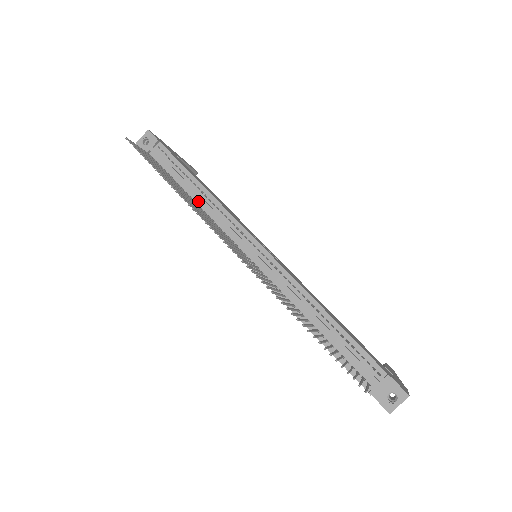
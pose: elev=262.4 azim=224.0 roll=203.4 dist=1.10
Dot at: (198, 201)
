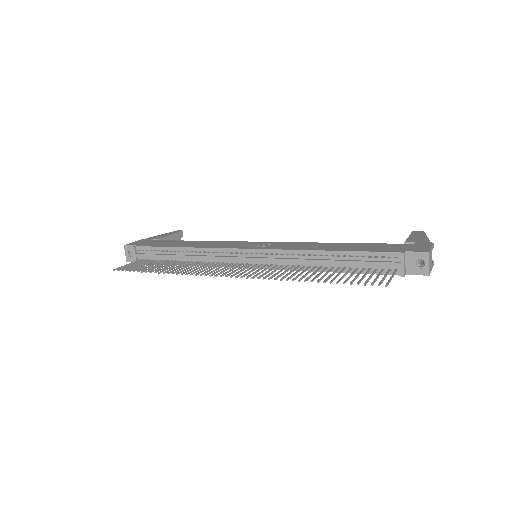
Dot at: (190, 259)
